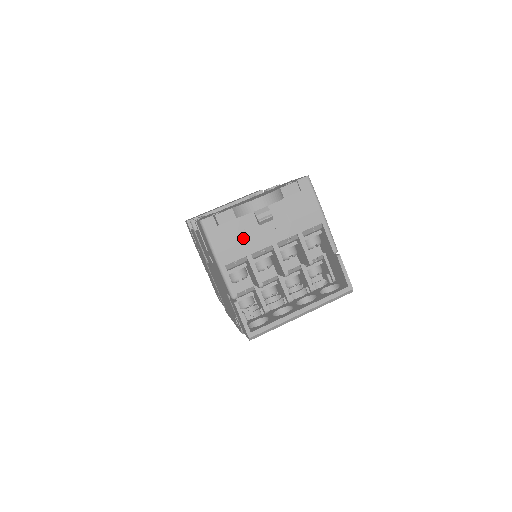
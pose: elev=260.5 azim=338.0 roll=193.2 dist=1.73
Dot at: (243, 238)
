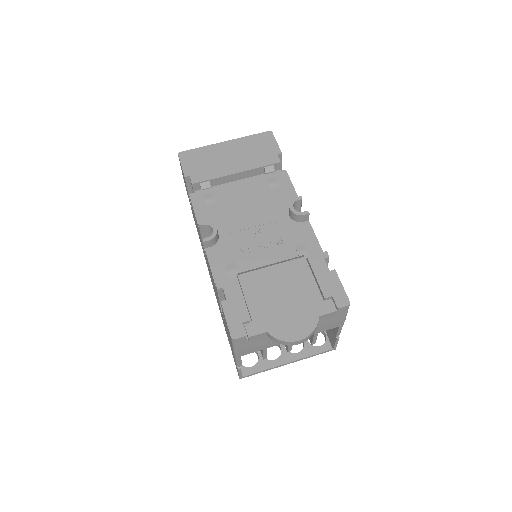
Dot at: (266, 343)
